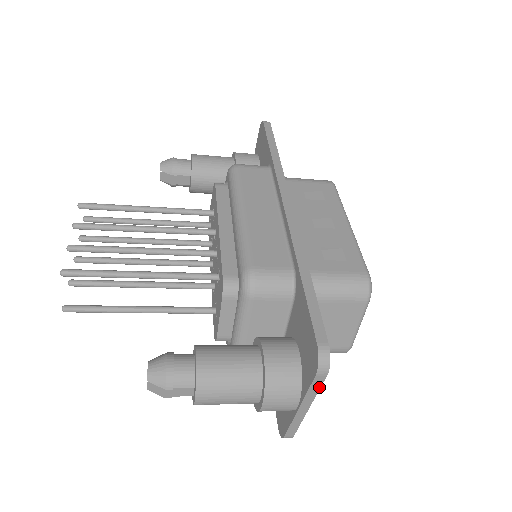
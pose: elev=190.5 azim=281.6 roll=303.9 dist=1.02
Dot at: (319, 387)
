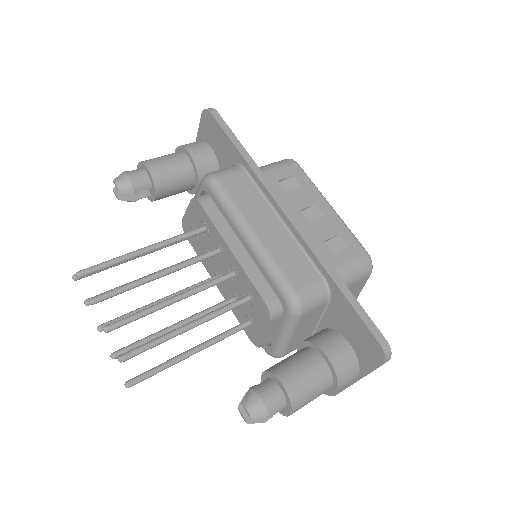
Dot at: occluded
